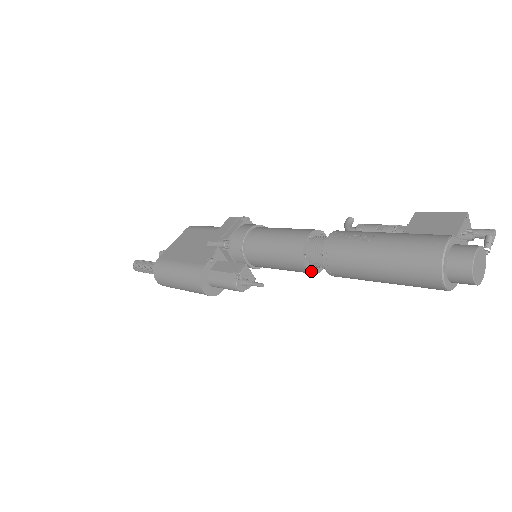
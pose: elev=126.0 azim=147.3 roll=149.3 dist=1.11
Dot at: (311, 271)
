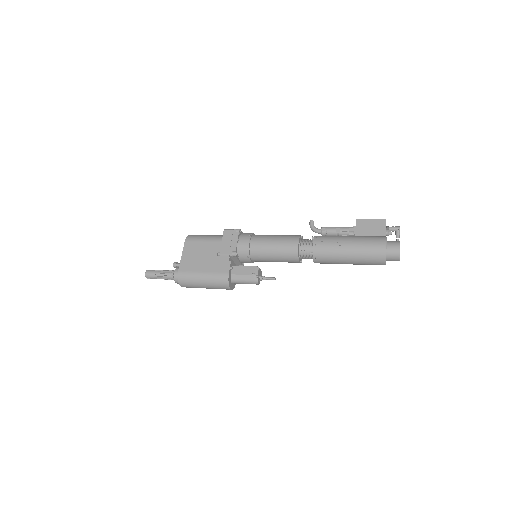
Dot at: (301, 262)
